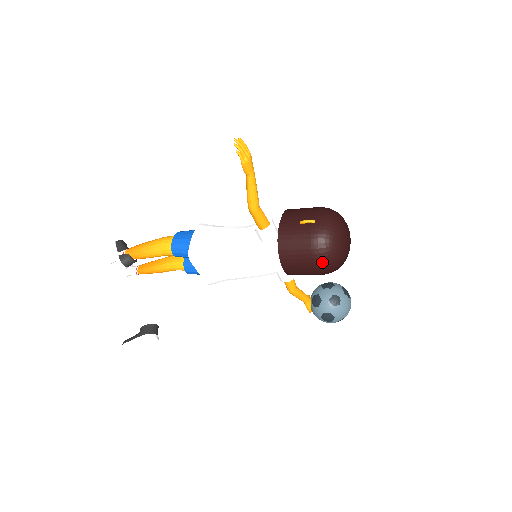
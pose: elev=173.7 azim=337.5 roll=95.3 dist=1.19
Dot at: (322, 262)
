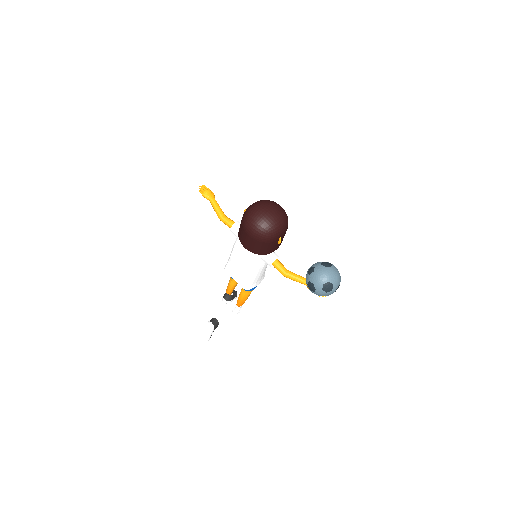
Dot at: (248, 229)
